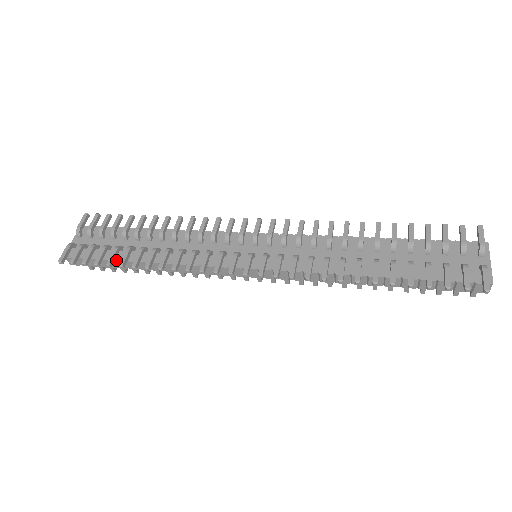
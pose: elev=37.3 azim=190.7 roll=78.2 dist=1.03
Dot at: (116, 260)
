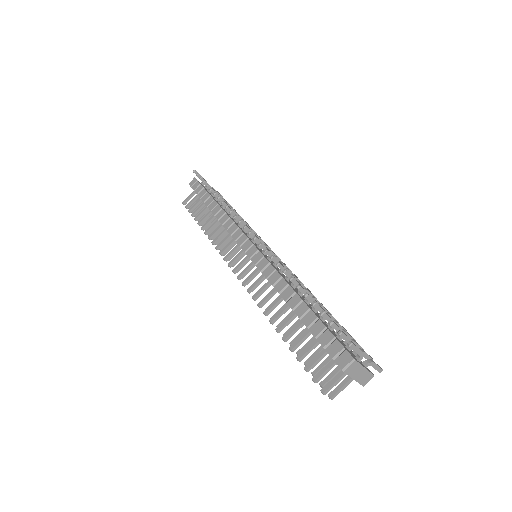
Dot at: (209, 194)
